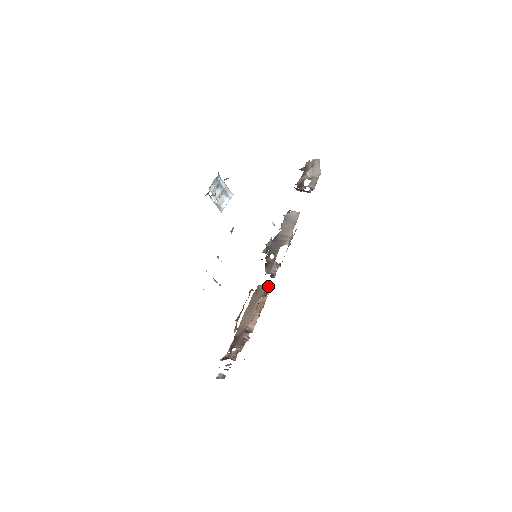
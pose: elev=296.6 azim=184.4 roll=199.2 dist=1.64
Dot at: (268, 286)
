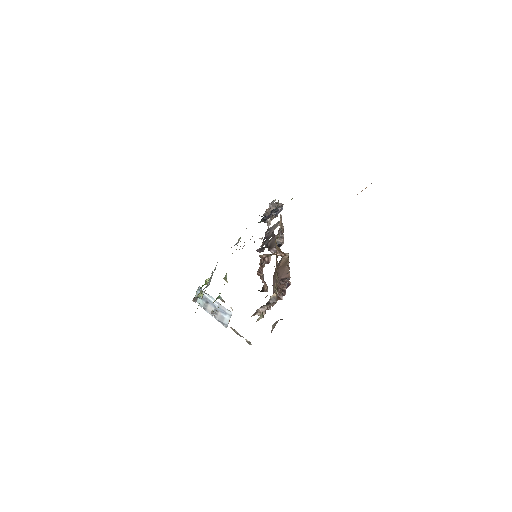
Dot at: occluded
